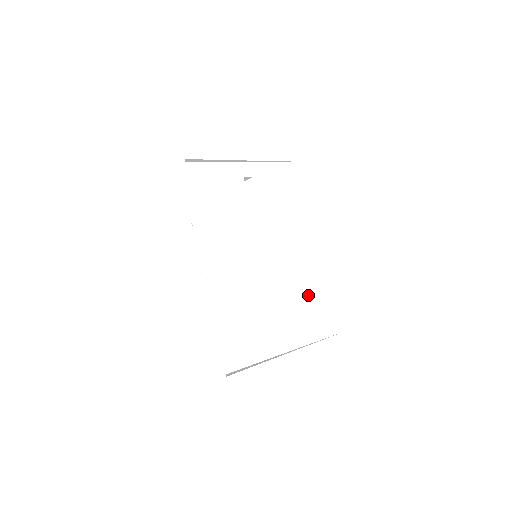
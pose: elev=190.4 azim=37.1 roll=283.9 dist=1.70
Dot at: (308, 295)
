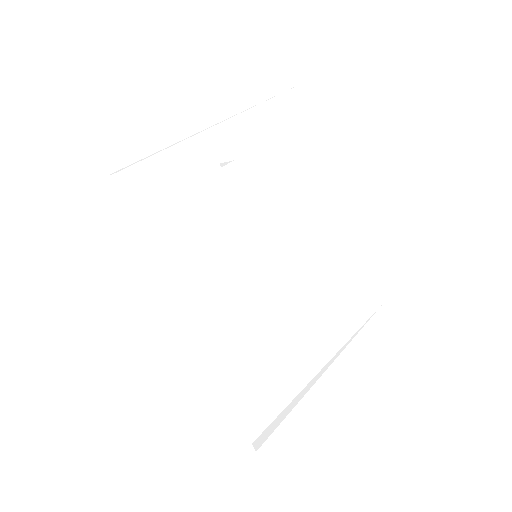
Dot at: (334, 284)
